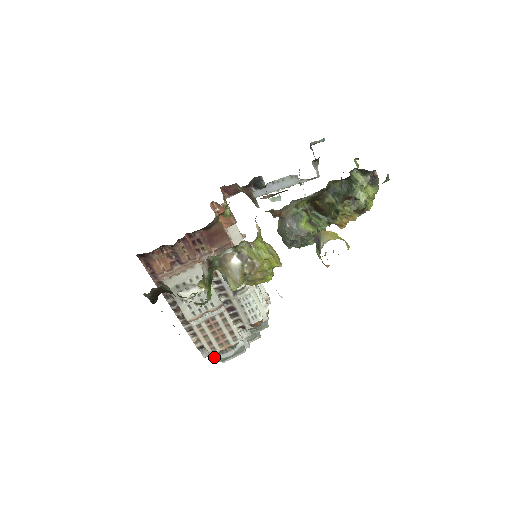
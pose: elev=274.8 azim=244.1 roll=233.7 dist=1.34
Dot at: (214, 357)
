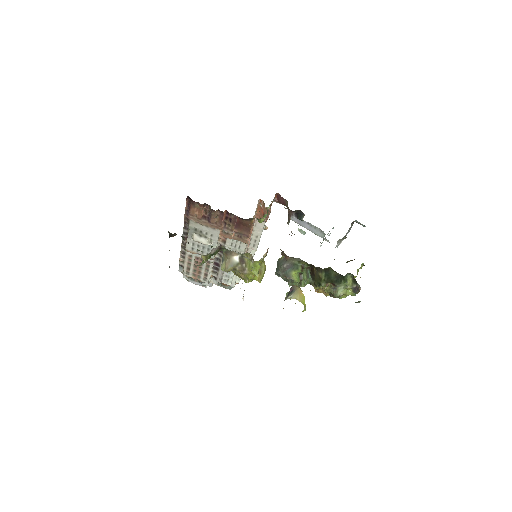
Dot at: (184, 277)
